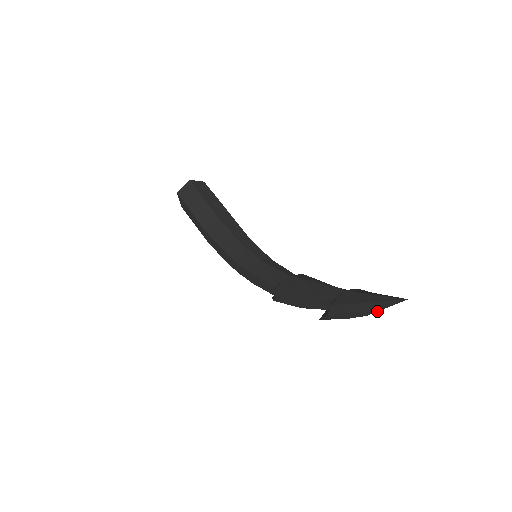
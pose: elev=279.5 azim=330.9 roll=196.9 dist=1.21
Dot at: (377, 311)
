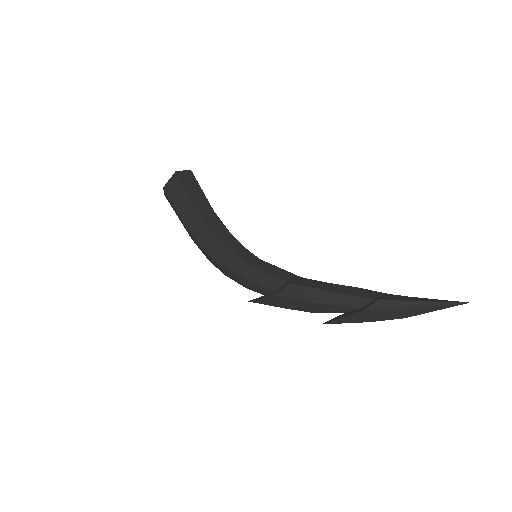
Dot at: (423, 313)
